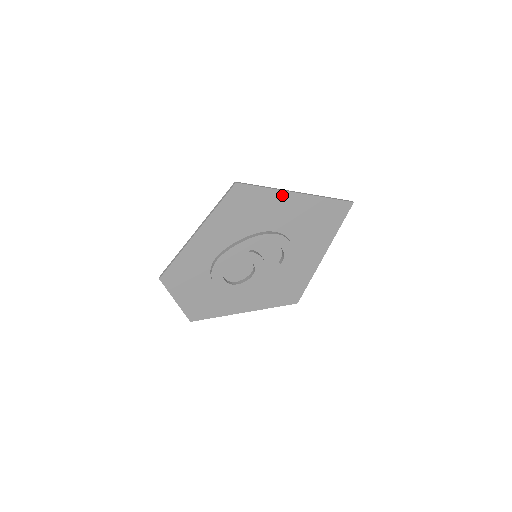
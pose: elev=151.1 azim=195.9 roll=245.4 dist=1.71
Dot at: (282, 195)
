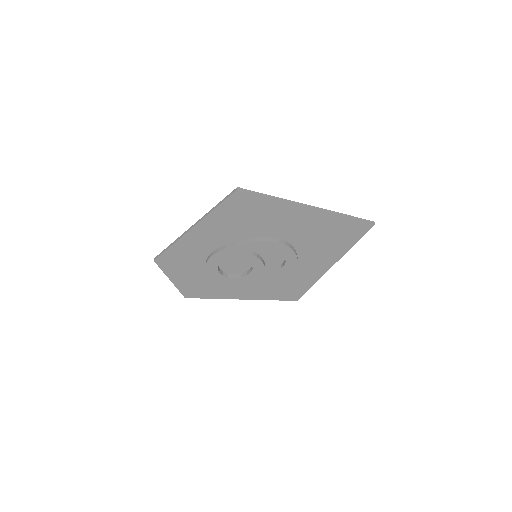
Dot at: (290, 207)
